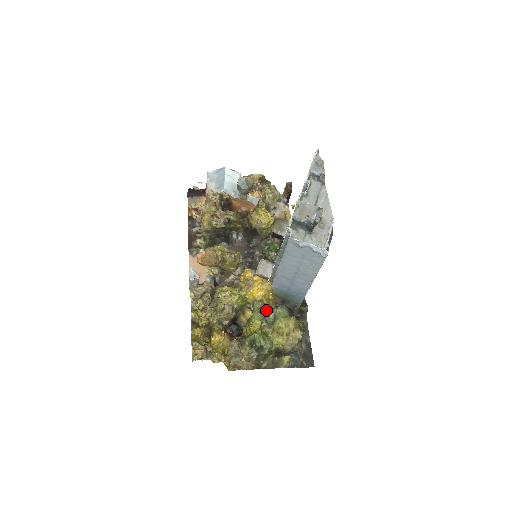
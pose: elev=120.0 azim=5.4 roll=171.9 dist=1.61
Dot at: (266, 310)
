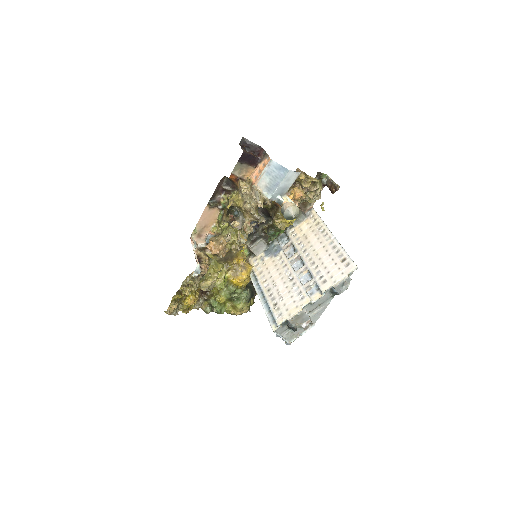
Dot at: (235, 293)
